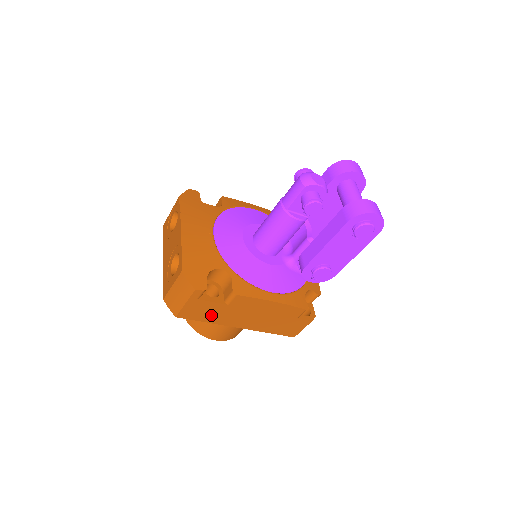
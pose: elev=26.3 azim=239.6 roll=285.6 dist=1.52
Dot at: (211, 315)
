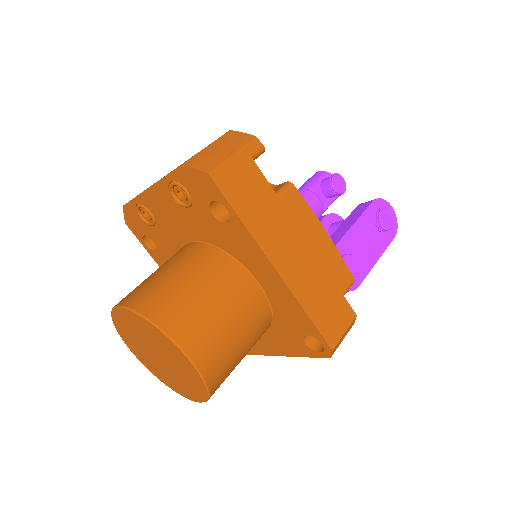
Dot at: (252, 206)
